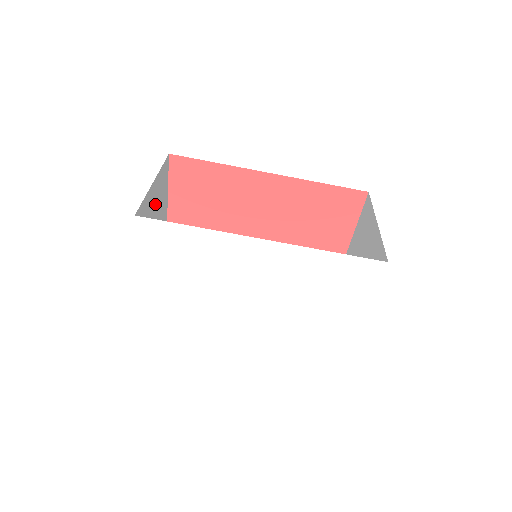
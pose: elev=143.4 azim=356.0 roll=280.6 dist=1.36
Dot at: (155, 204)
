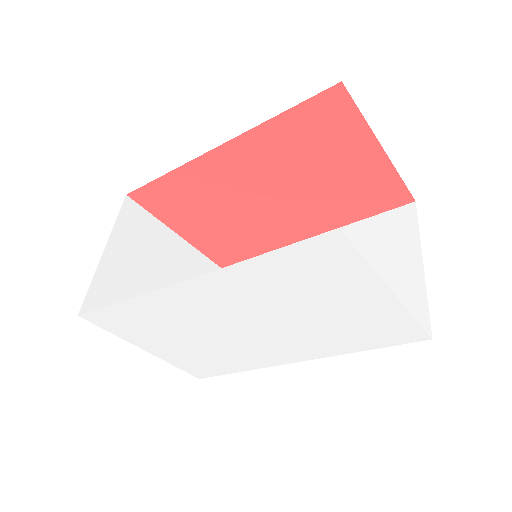
Dot at: (134, 261)
